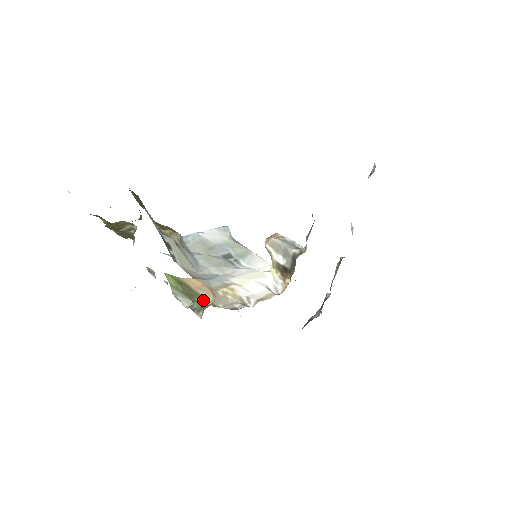
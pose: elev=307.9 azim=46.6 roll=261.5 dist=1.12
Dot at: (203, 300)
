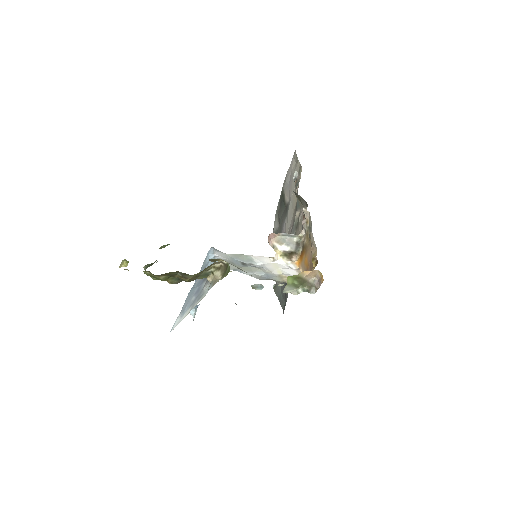
Dot at: (308, 283)
